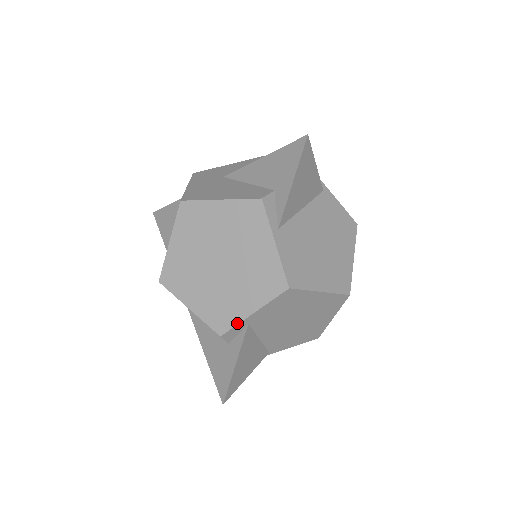
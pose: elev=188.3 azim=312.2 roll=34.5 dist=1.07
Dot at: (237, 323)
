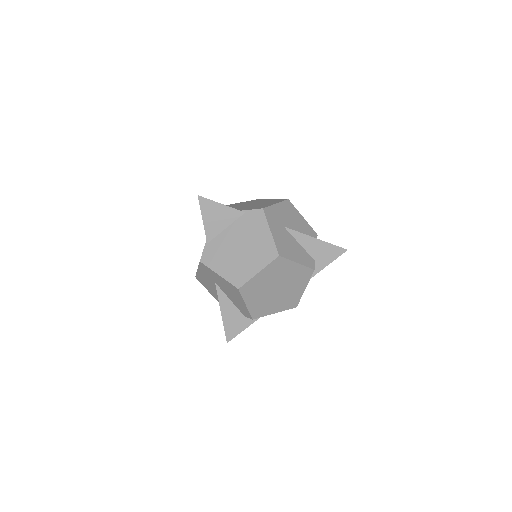
Dot at: occluded
